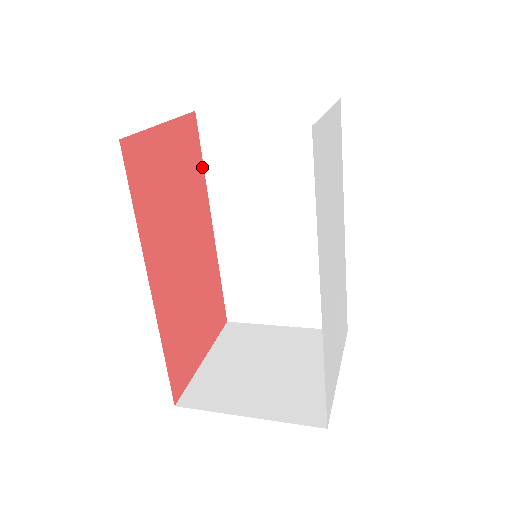
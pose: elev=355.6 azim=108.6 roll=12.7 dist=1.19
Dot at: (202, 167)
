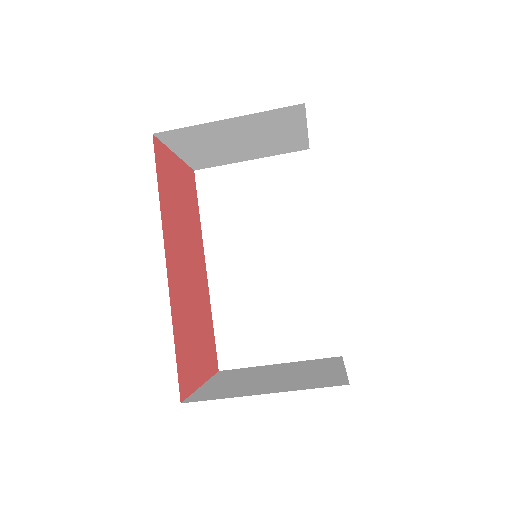
Dot at: (198, 214)
